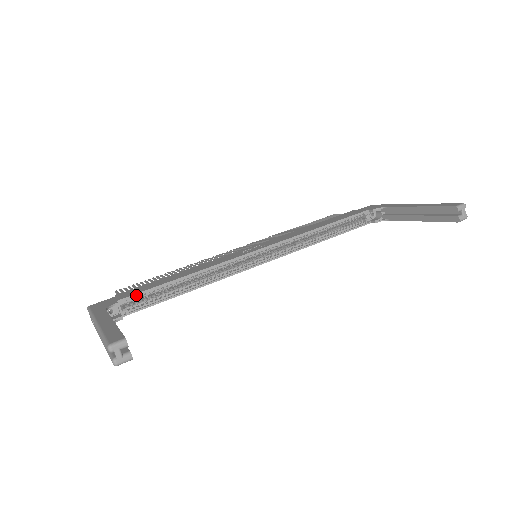
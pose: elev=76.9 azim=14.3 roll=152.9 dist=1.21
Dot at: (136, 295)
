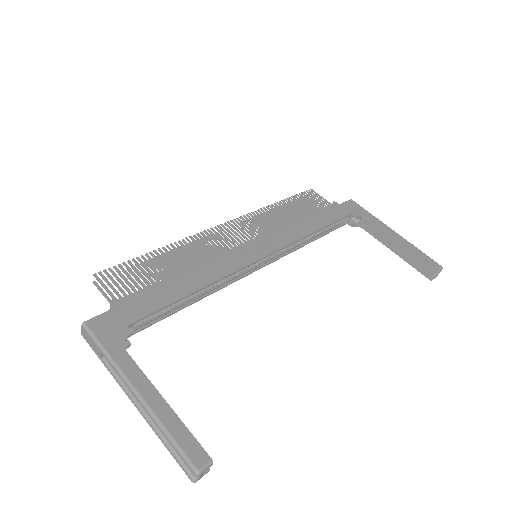
Dot at: occluded
